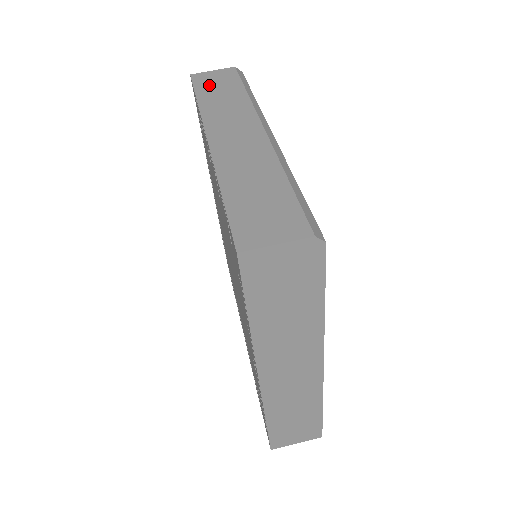
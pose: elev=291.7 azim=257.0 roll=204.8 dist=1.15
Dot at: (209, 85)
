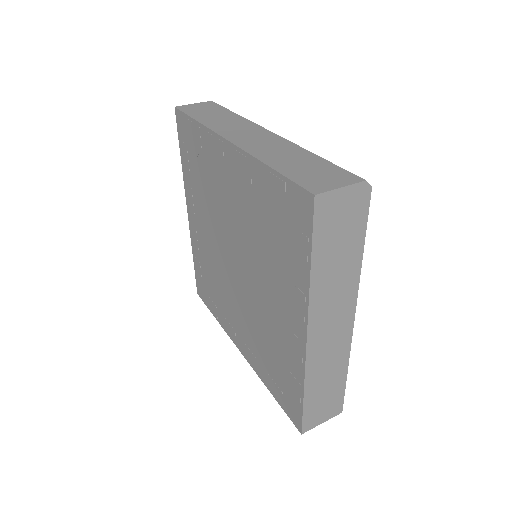
Dot at: (199, 111)
